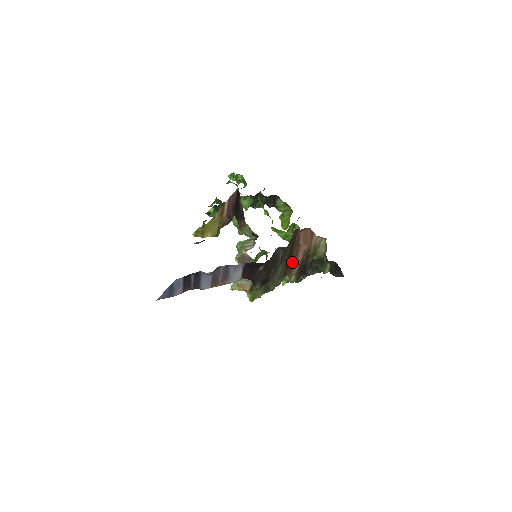
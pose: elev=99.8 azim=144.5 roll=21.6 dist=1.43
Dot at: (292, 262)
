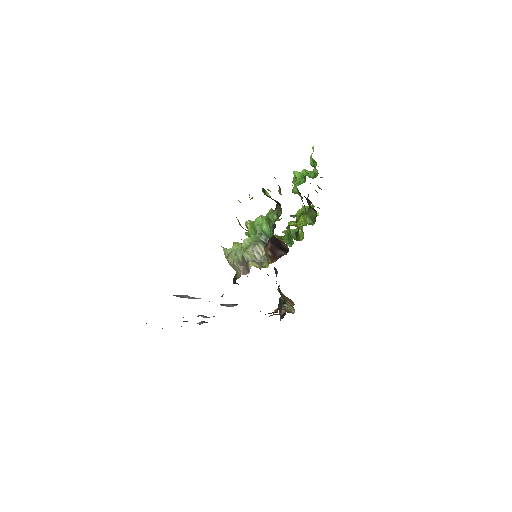
Dot at: occluded
